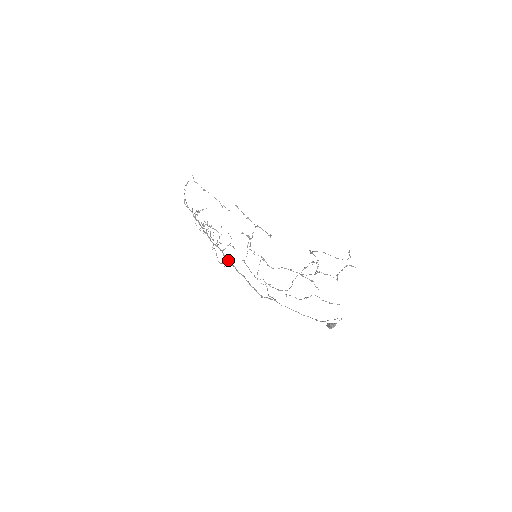
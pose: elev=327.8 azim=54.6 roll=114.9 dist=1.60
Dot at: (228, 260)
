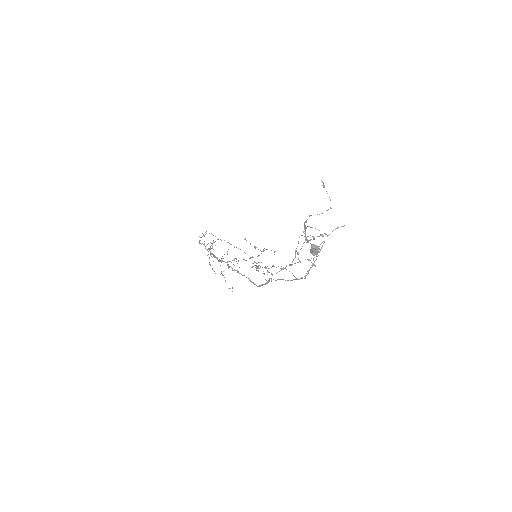
Dot at: (230, 266)
